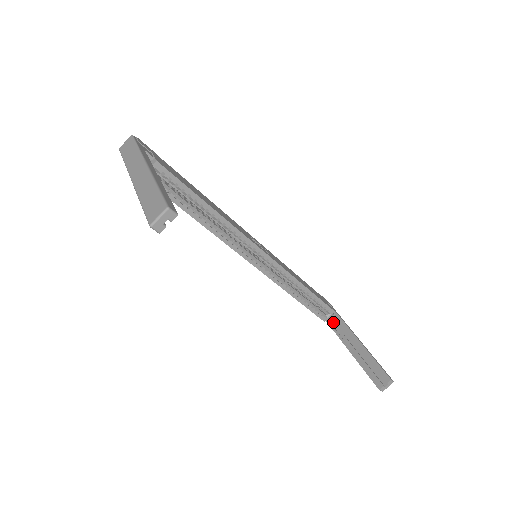
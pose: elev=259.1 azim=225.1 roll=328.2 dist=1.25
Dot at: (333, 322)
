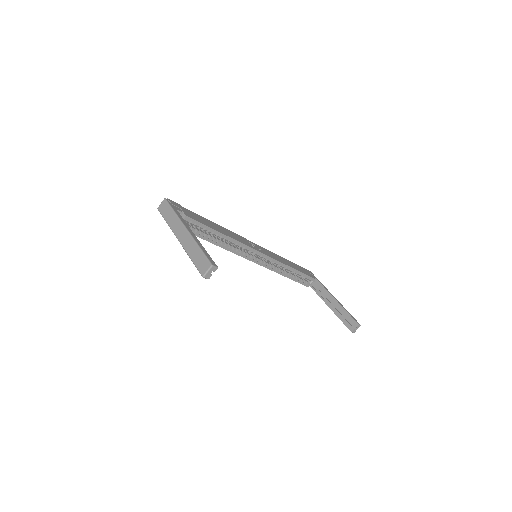
Dot at: (315, 286)
